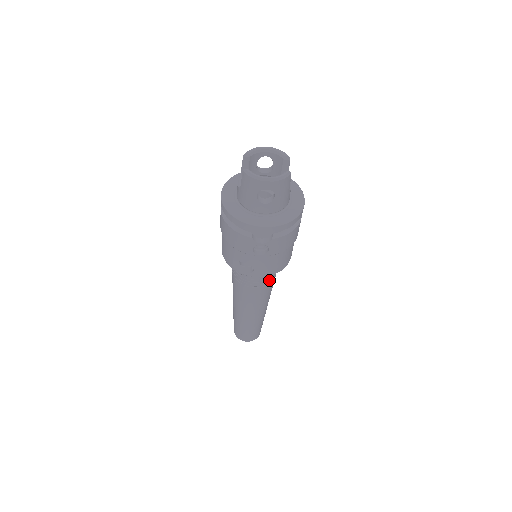
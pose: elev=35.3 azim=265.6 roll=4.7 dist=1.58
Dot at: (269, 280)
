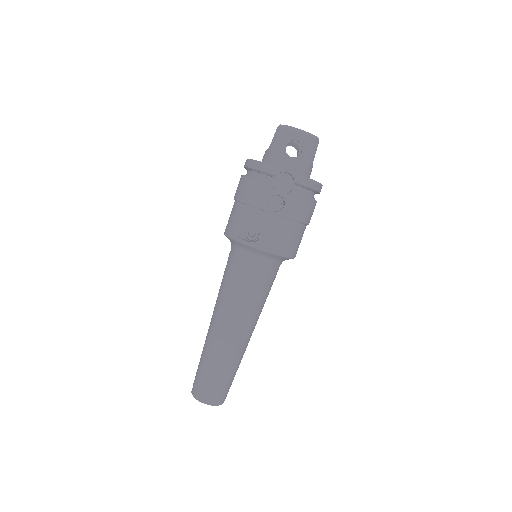
Dot at: (266, 280)
